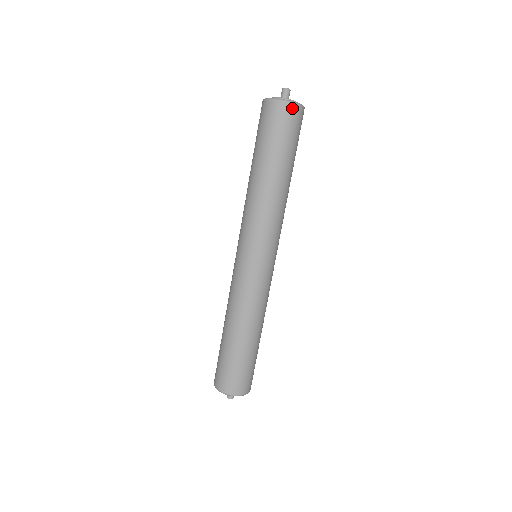
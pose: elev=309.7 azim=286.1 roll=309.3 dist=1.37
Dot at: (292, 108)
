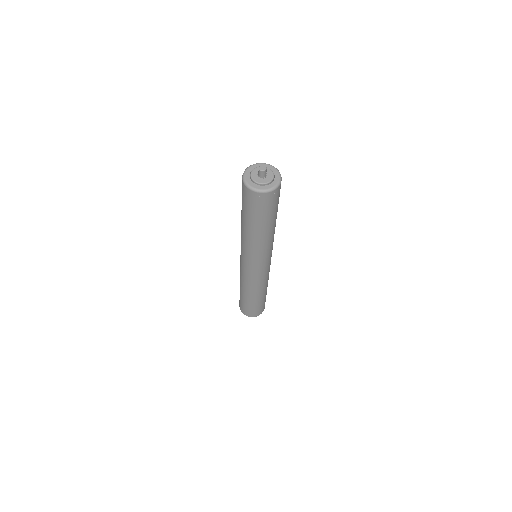
Dot at: (279, 188)
